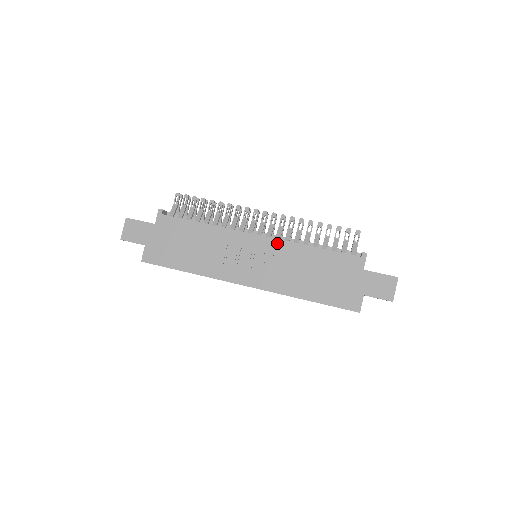
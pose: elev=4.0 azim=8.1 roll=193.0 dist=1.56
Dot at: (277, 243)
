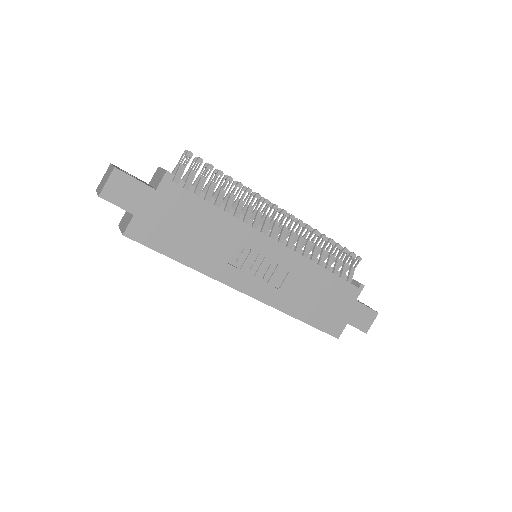
Dot at: (292, 255)
